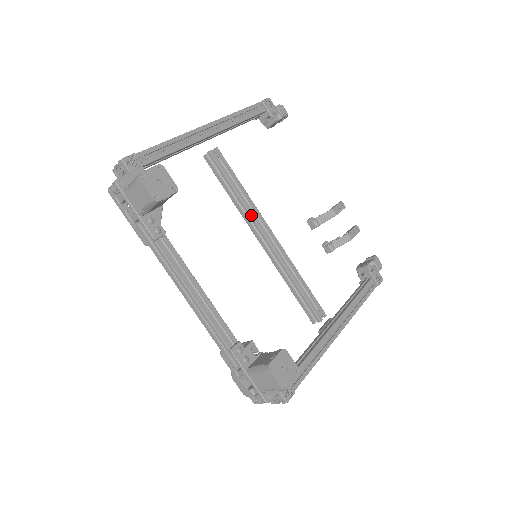
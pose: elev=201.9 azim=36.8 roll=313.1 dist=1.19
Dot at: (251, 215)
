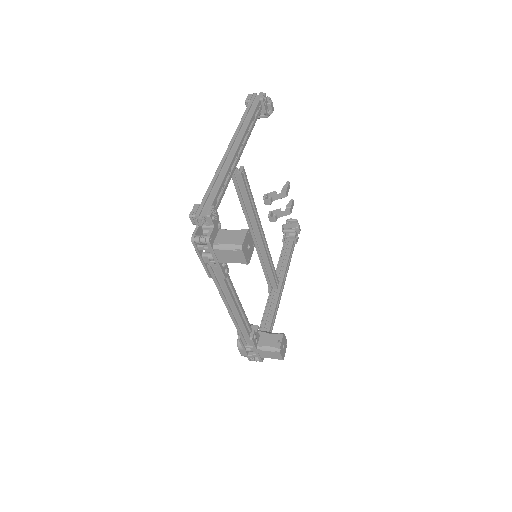
Dot at: (256, 223)
